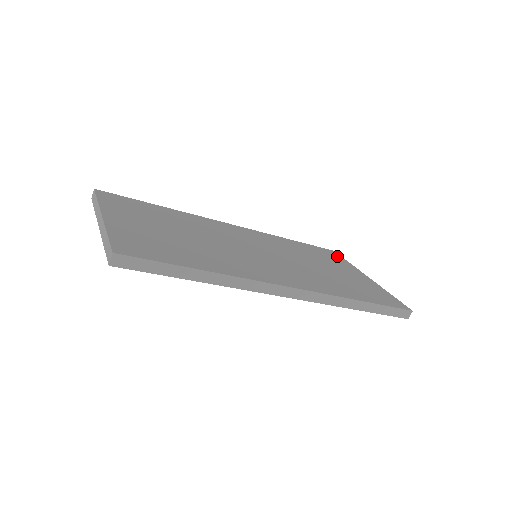
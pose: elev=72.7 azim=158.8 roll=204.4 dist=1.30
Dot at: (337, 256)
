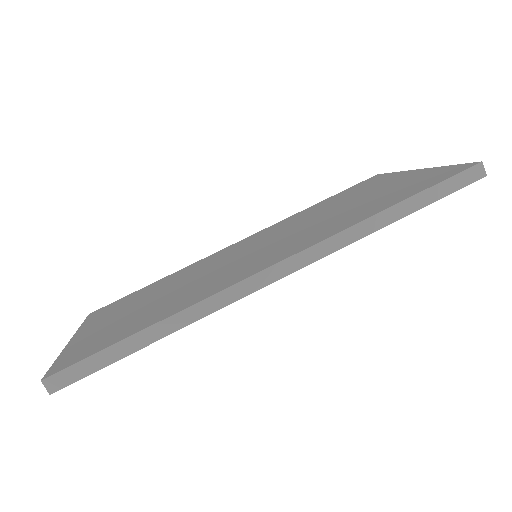
Dot at: (378, 177)
